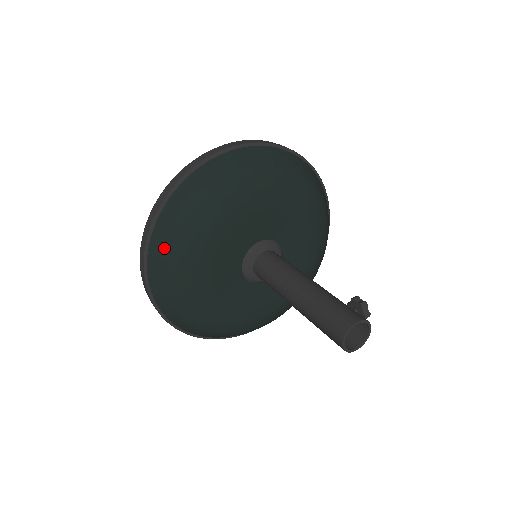
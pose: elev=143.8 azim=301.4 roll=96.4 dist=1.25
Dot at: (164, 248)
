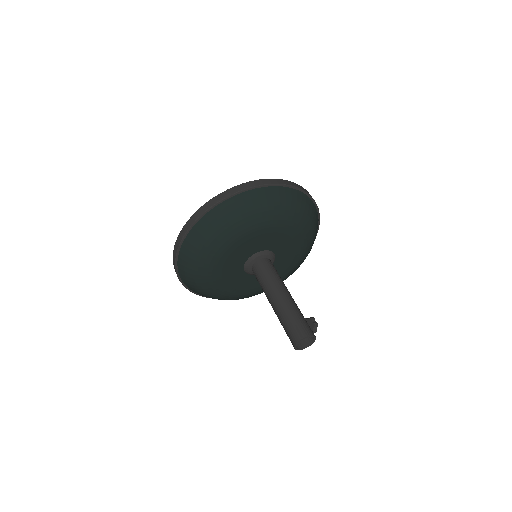
Dot at: (207, 230)
